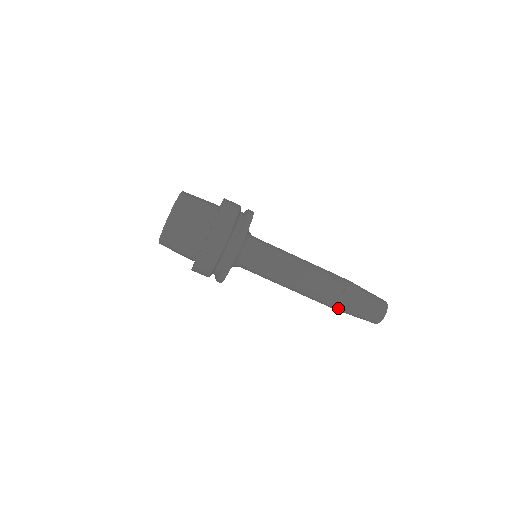
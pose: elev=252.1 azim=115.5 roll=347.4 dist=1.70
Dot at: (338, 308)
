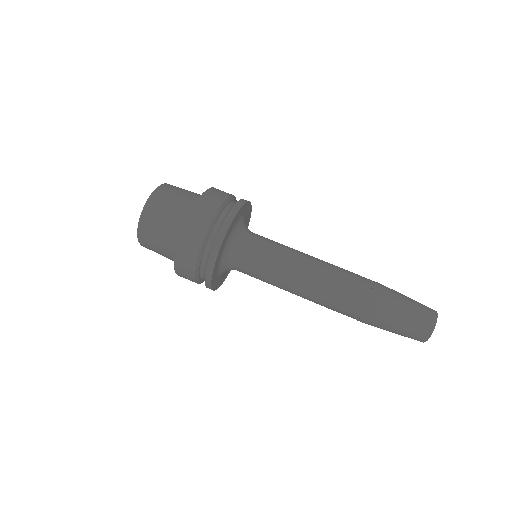
Dot at: (373, 303)
